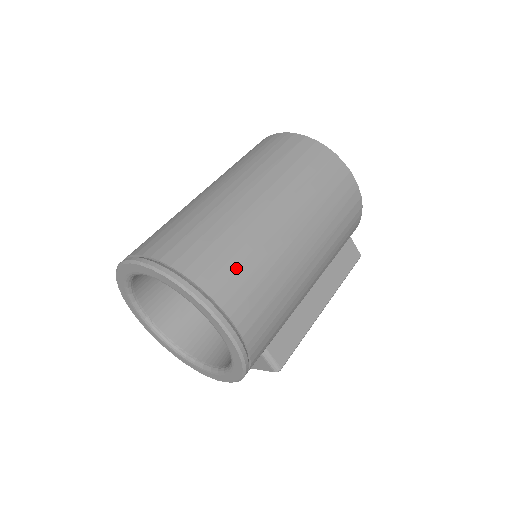
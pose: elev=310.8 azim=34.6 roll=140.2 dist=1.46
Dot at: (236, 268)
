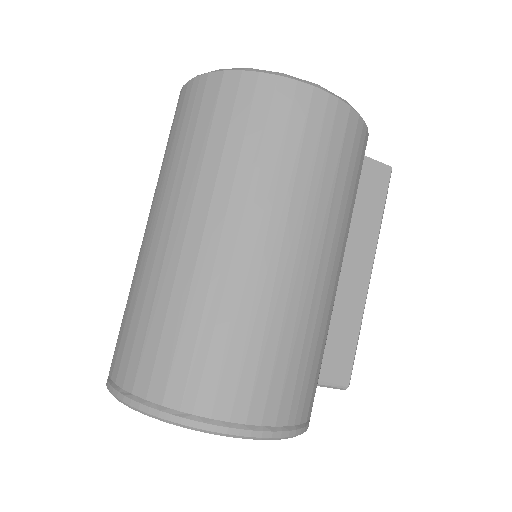
Dot at: (221, 359)
